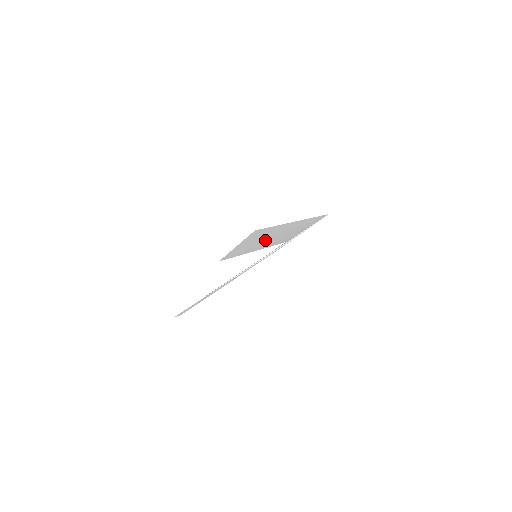
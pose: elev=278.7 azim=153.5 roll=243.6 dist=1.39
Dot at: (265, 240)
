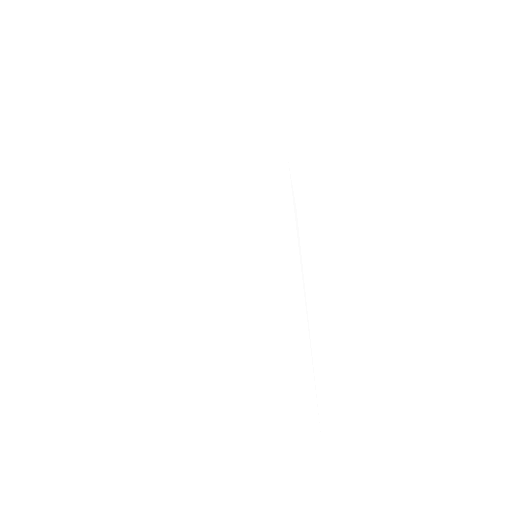
Dot at: (204, 209)
